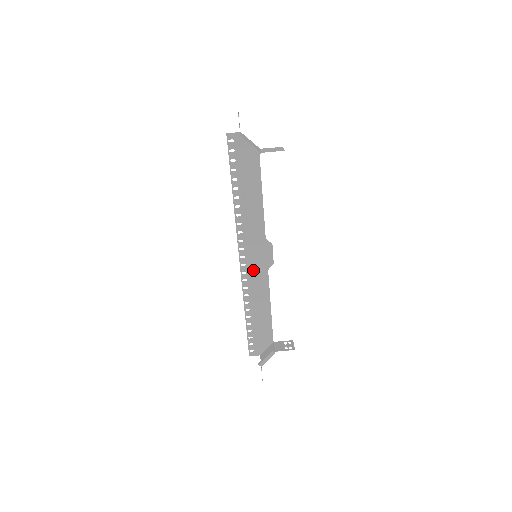
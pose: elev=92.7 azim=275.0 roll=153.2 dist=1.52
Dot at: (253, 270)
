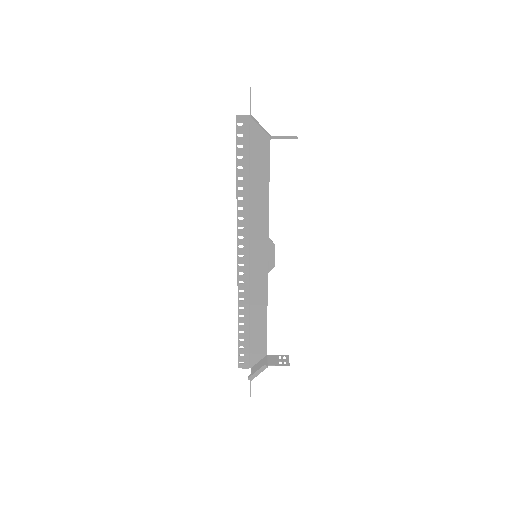
Dot at: (251, 272)
